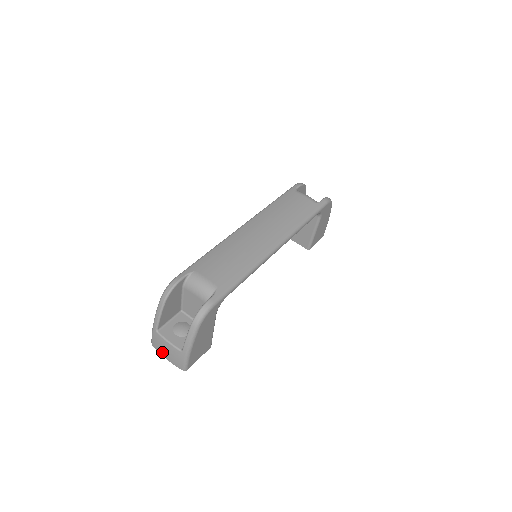
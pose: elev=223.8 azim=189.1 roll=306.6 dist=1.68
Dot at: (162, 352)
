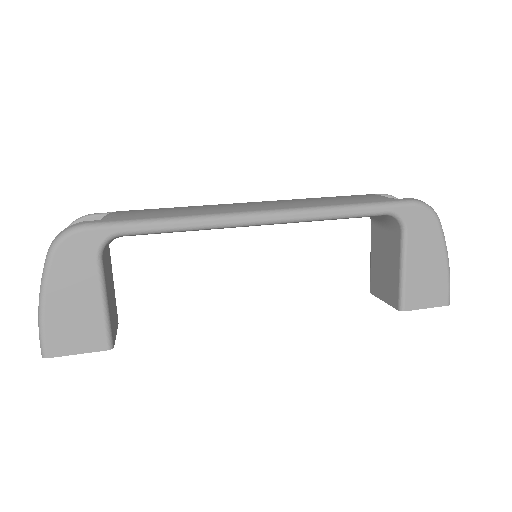
Dot at: occluded
